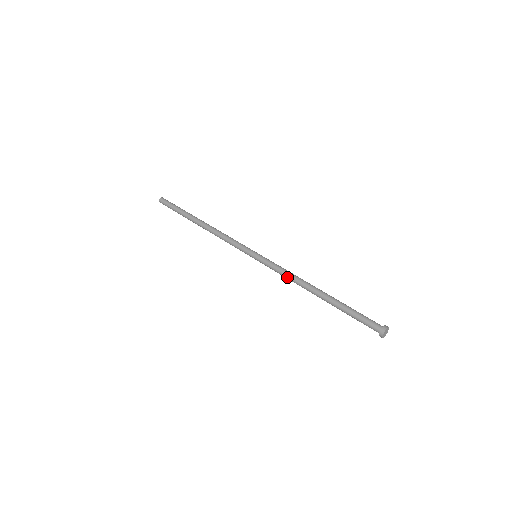
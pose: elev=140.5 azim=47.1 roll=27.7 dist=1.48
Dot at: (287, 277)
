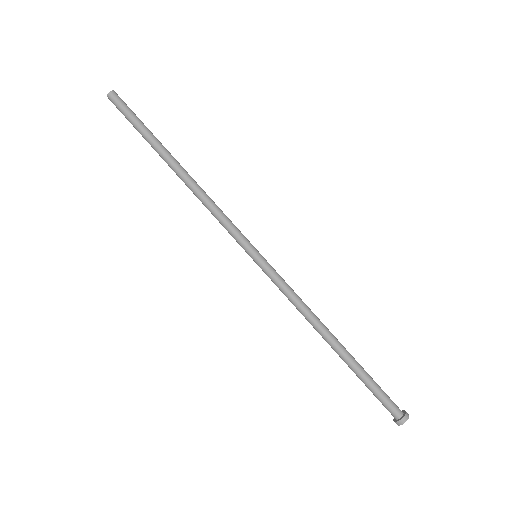
Dot at: occluded
